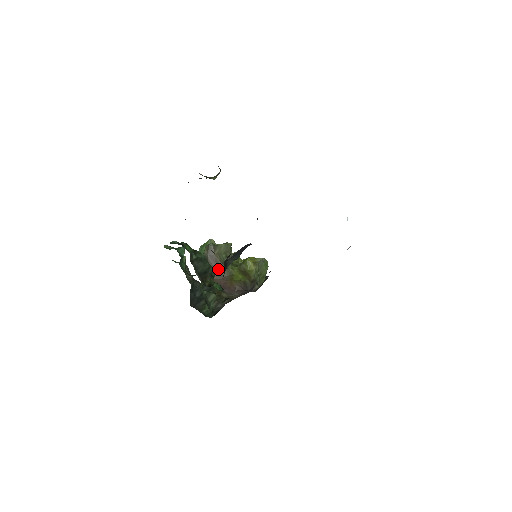
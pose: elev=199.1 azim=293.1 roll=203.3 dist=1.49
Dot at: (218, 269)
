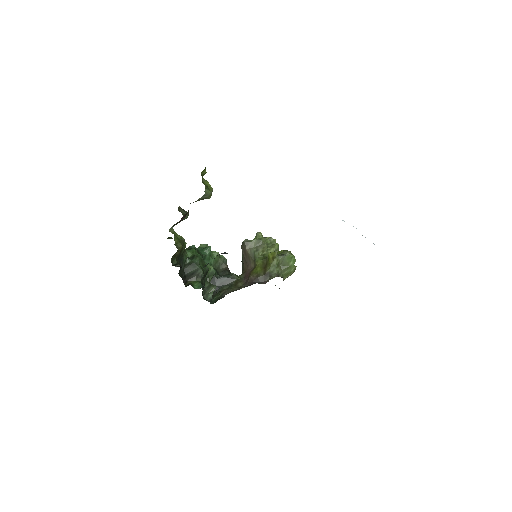
Dot at: (248, 261)
